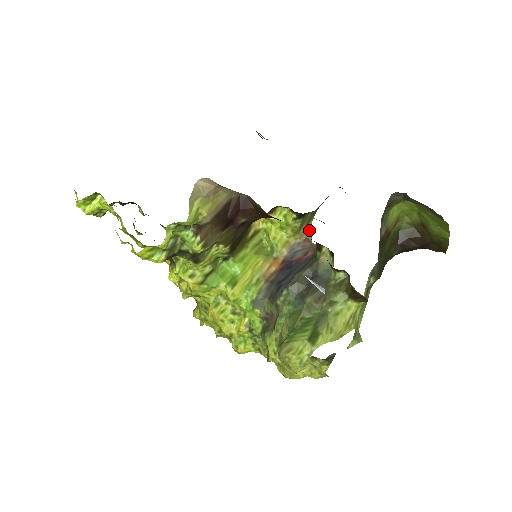
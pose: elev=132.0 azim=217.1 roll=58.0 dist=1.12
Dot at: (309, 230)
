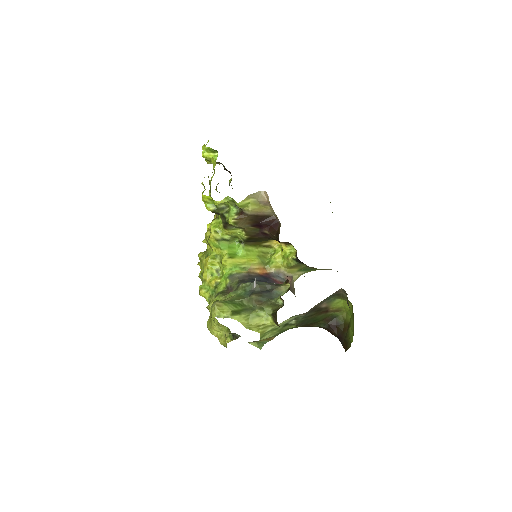
Dot at: (298, 275)
